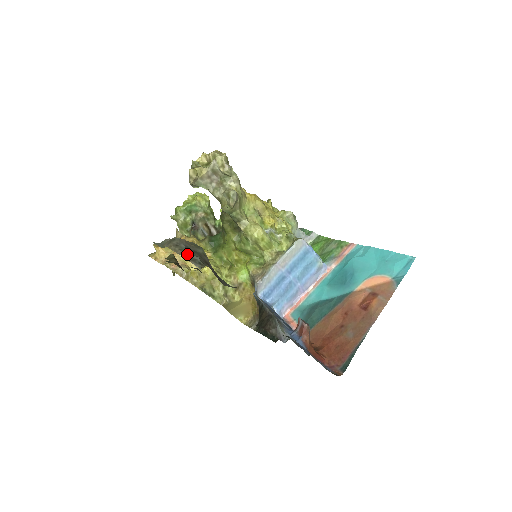
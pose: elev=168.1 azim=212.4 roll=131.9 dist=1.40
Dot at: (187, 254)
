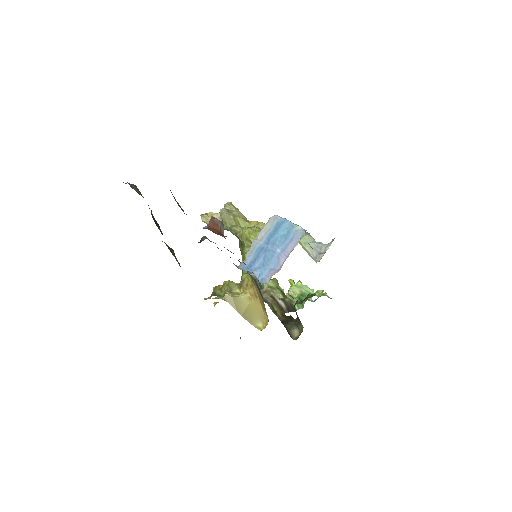
Dot at: occluded
